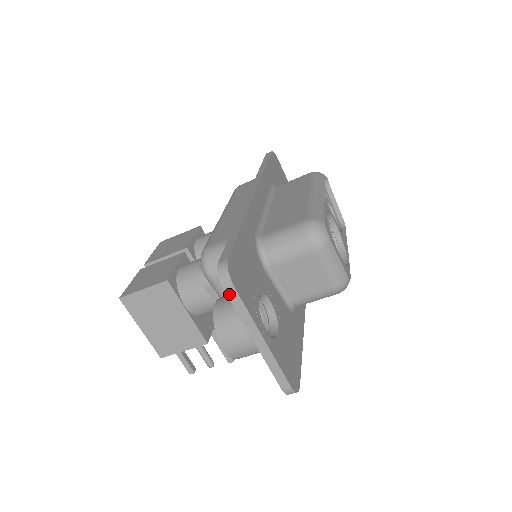
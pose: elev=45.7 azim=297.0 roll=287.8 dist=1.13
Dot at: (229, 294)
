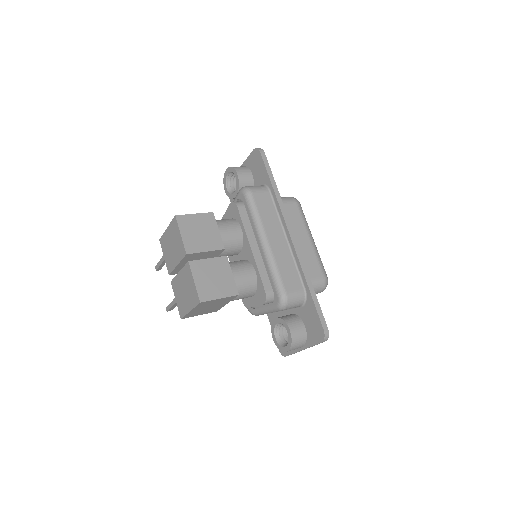
Dot at: occluded
